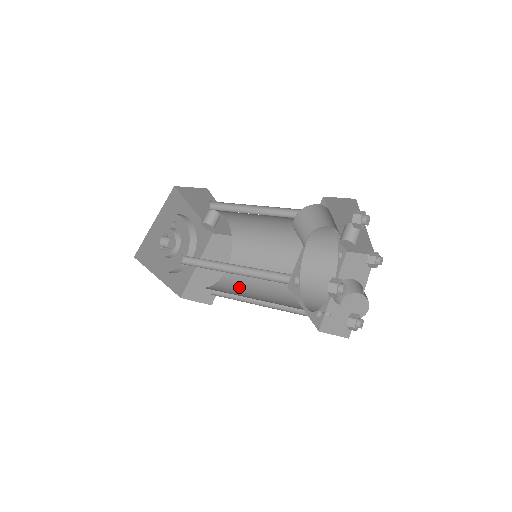
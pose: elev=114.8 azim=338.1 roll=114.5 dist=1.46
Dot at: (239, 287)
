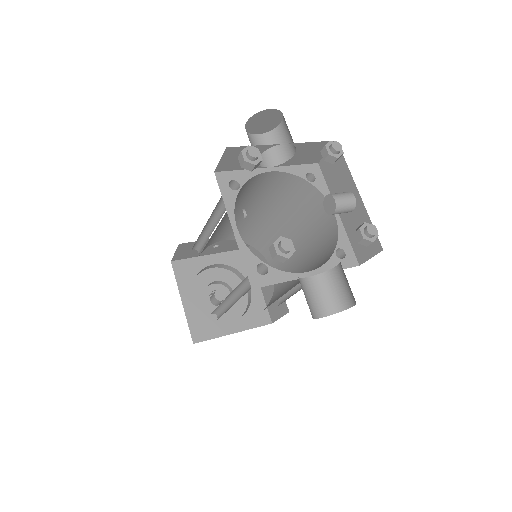
Dot at: occluded
